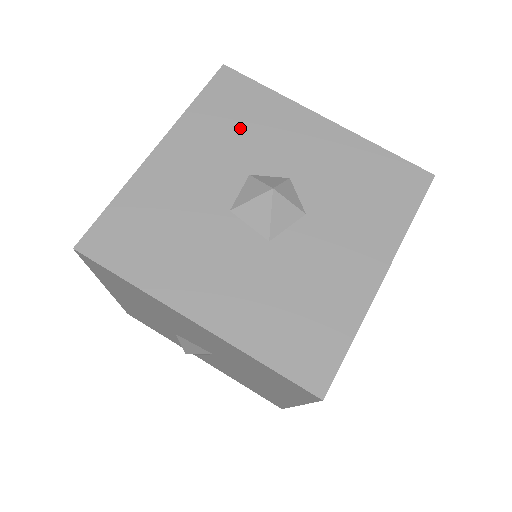
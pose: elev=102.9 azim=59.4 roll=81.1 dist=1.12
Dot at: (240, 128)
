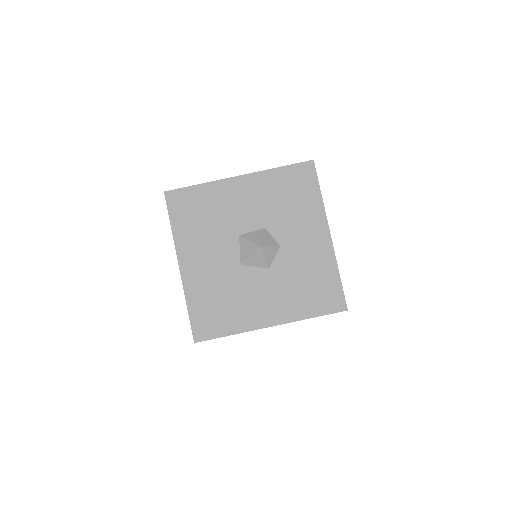
Dot at: (285, 201)
